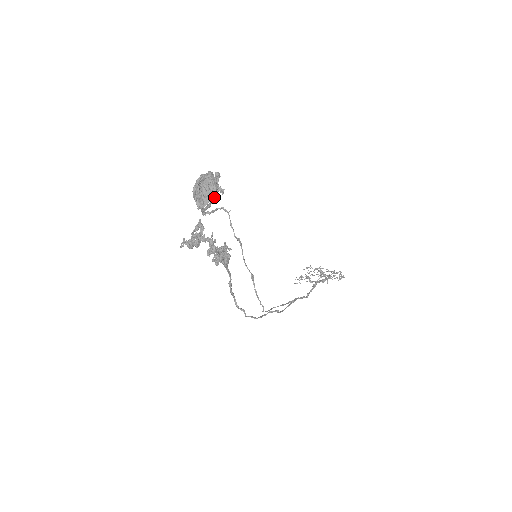
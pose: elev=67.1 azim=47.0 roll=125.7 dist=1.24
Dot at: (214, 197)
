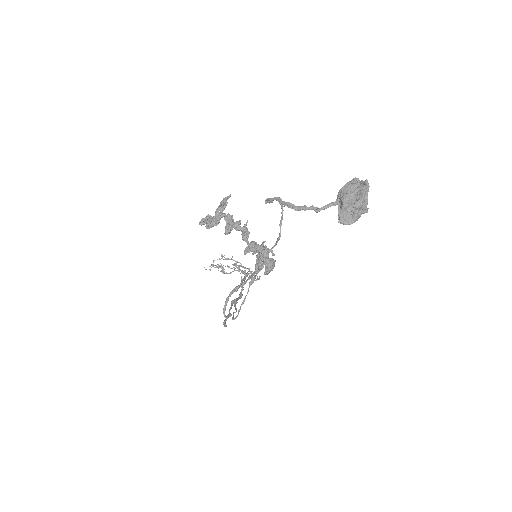
Dot at: (334, 205)
